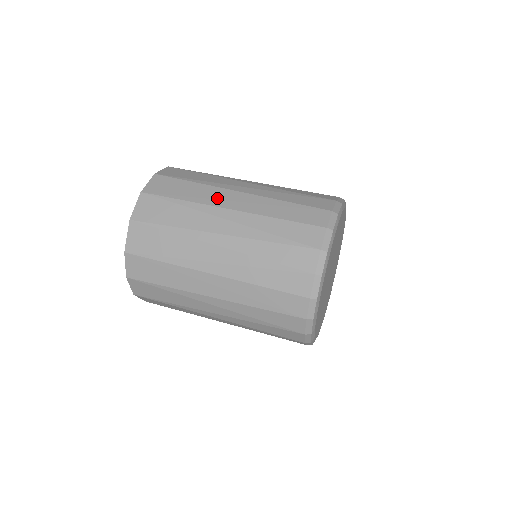
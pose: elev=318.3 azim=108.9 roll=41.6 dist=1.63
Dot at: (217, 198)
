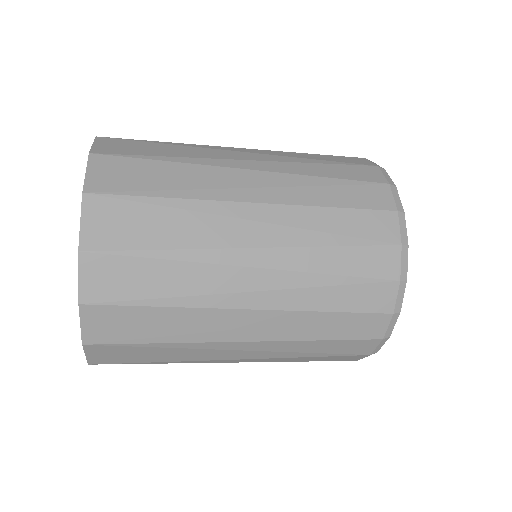
Dot at: occluded
